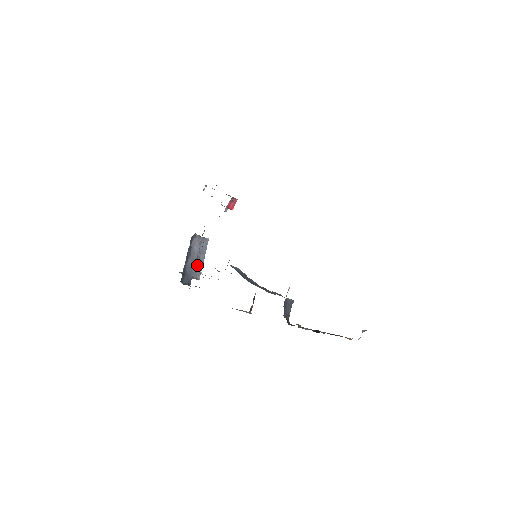
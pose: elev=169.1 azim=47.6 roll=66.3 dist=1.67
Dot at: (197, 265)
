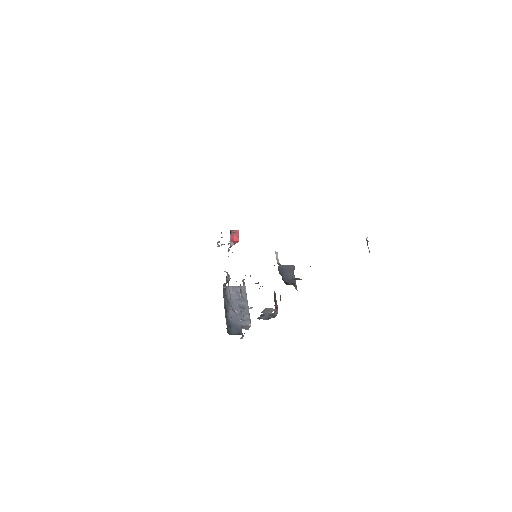
Dot at: (242, 313)
